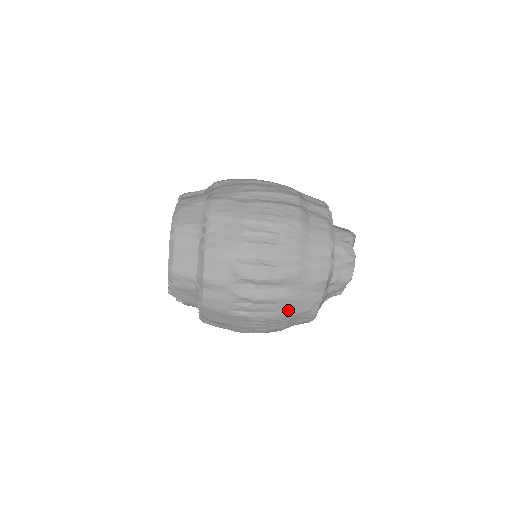
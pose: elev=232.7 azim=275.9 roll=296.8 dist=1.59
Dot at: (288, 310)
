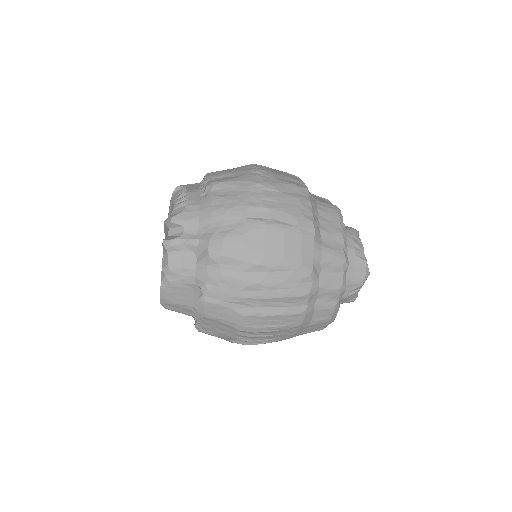
Dot at: occluded
